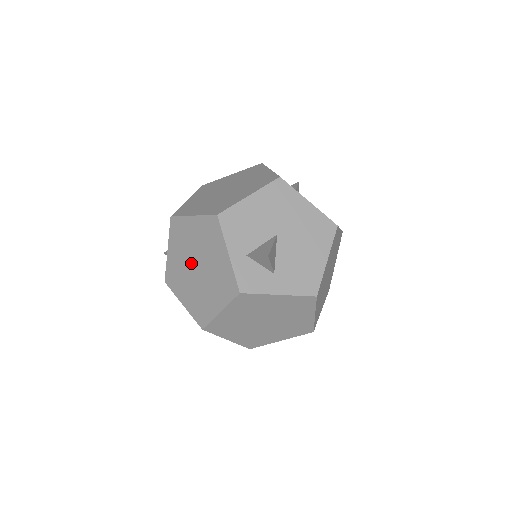
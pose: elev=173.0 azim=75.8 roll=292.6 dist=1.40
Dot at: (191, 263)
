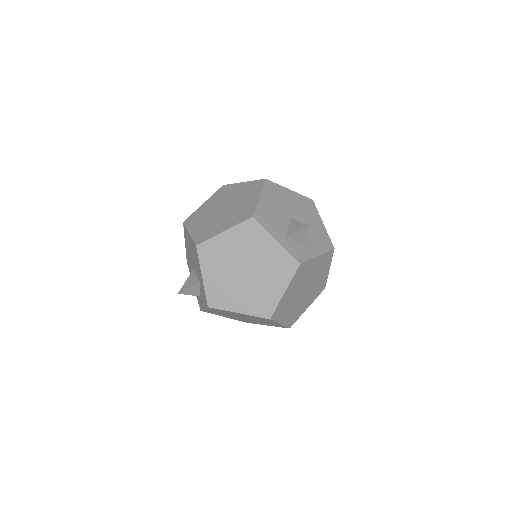
Dot at: (237, 271)
